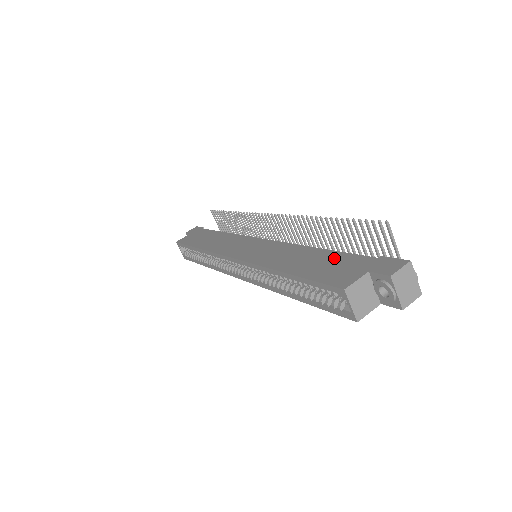
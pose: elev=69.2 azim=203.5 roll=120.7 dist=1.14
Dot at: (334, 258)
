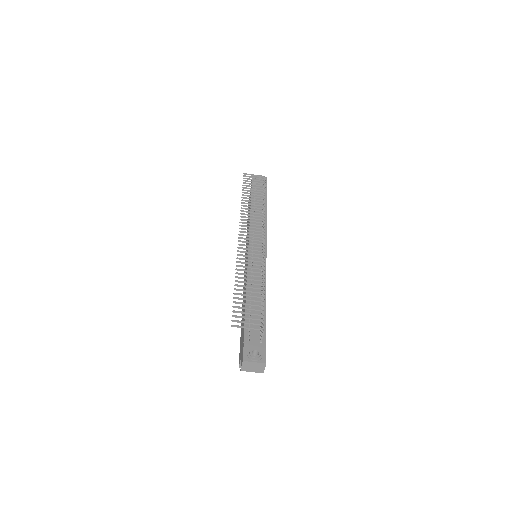
Dot at: (243, 323)
